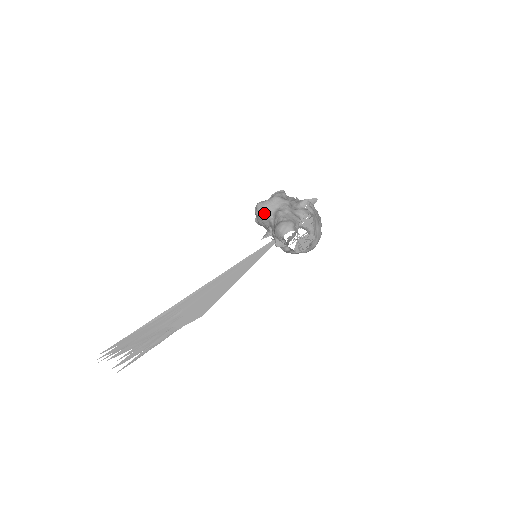
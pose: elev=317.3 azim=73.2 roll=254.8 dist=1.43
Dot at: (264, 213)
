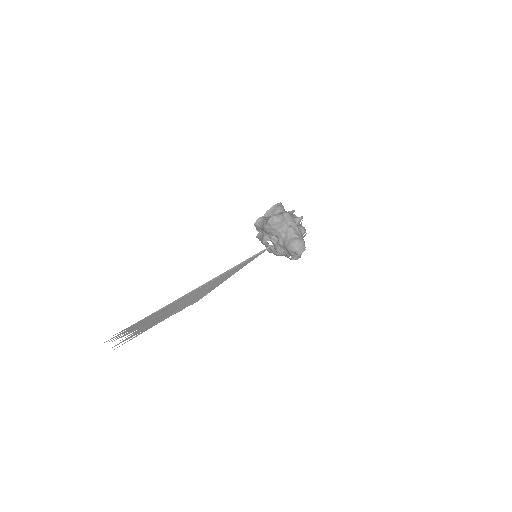
Dot at: (278, 225)
